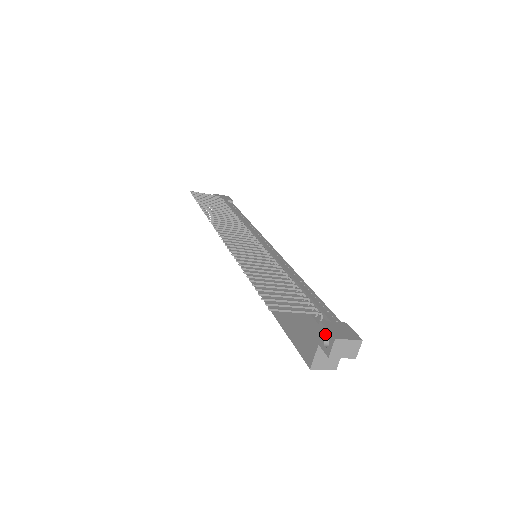
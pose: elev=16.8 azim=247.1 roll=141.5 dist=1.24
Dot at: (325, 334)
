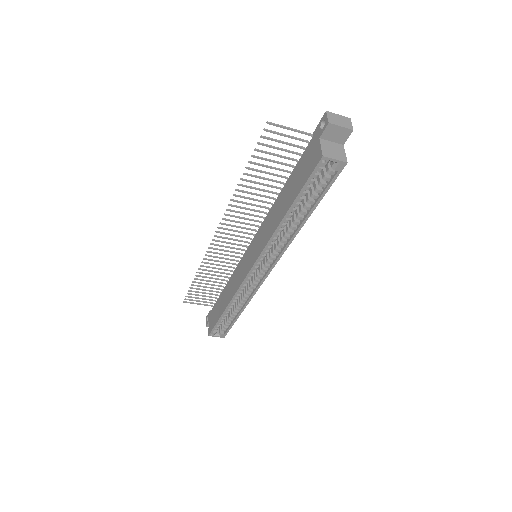
Dot at: (319, 125)
